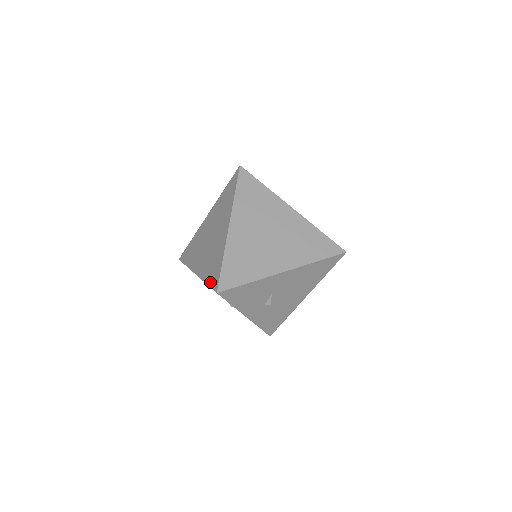
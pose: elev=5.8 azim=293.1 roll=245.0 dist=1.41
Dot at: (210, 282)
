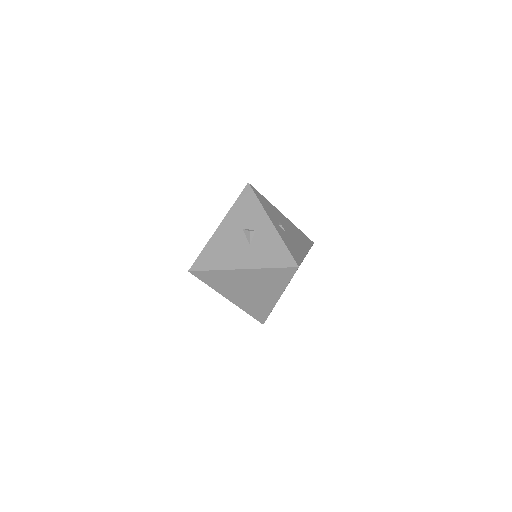
Dot at: (254, 316)
